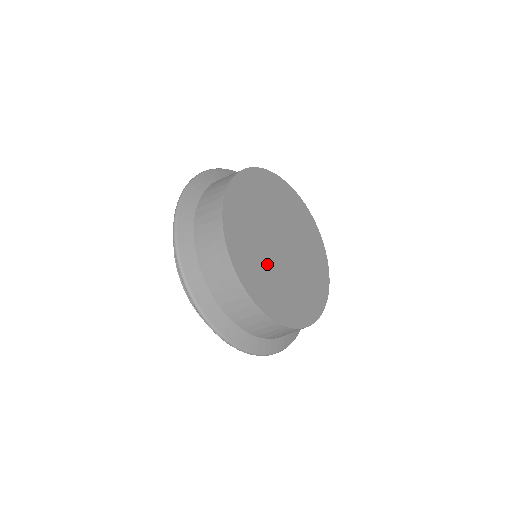
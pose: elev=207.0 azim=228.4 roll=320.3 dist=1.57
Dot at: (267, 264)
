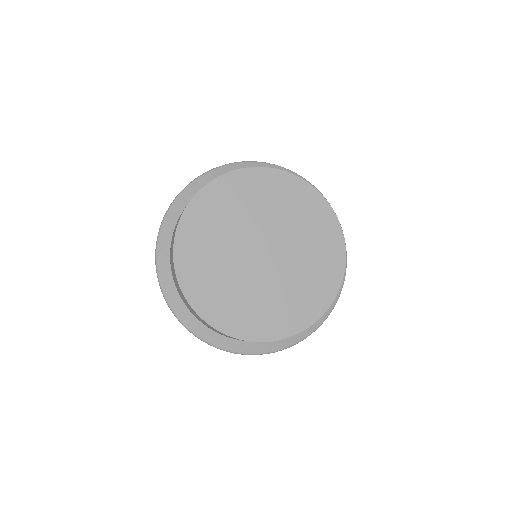
Dot at: (223, 258)
